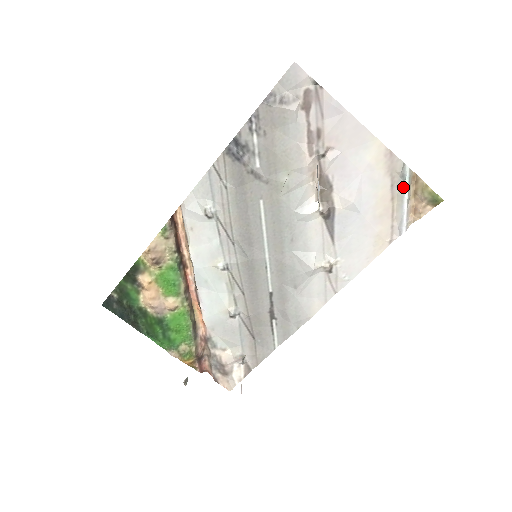
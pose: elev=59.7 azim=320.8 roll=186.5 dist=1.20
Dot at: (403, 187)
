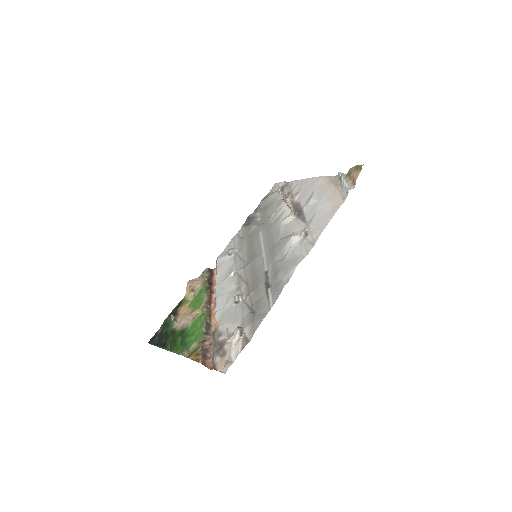
Dot at: (340, 180)
